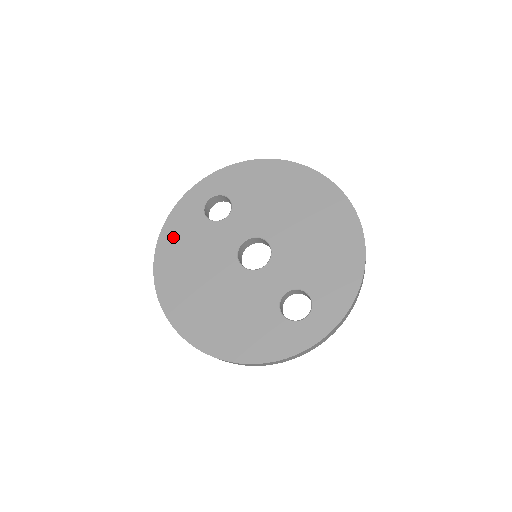
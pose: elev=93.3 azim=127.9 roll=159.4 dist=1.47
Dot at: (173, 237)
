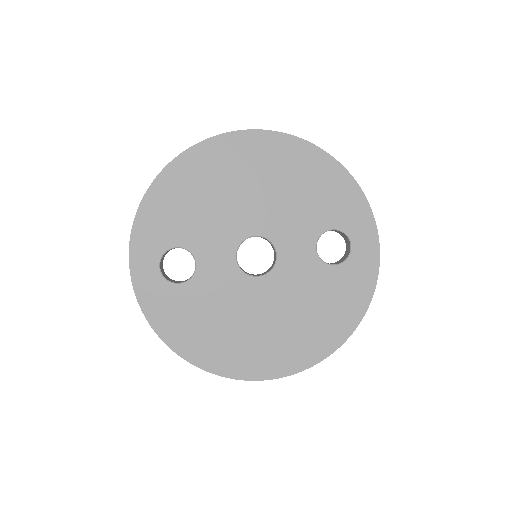
Dot at: (180, 331)
